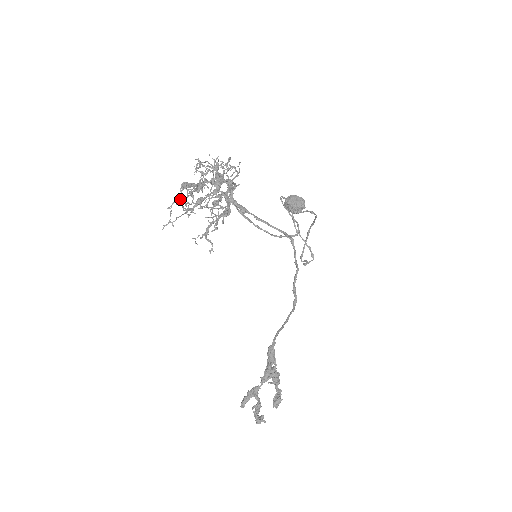
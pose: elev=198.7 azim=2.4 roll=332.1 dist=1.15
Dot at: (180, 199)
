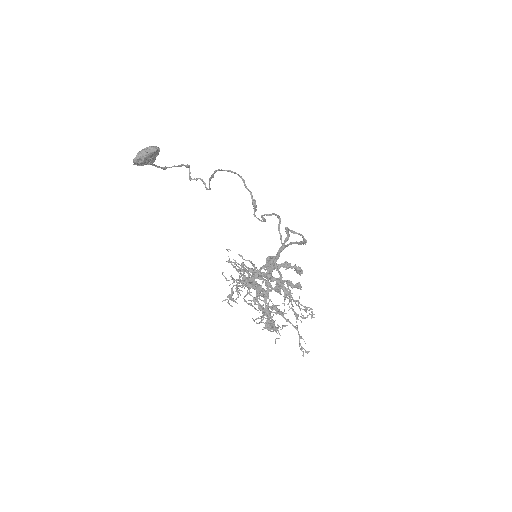
Dot at: occluded
